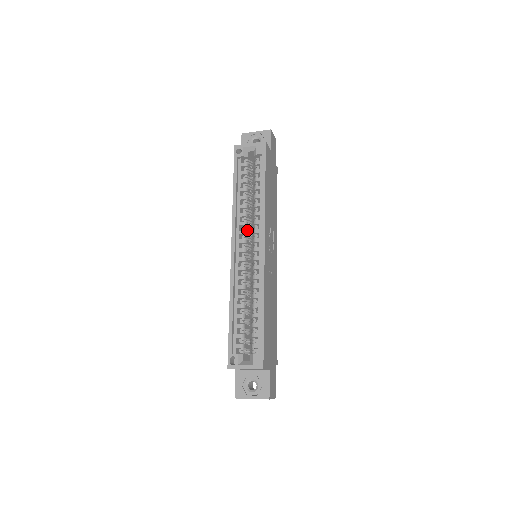
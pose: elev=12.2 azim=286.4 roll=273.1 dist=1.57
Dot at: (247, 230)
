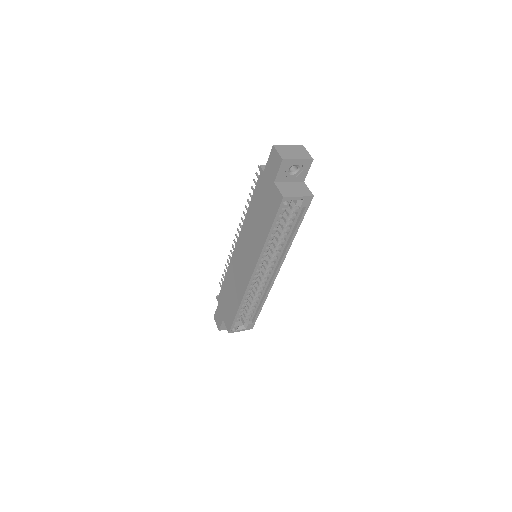
Dot at: occluded
